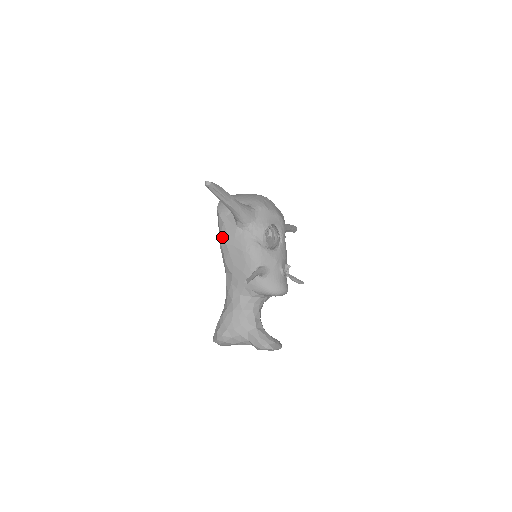
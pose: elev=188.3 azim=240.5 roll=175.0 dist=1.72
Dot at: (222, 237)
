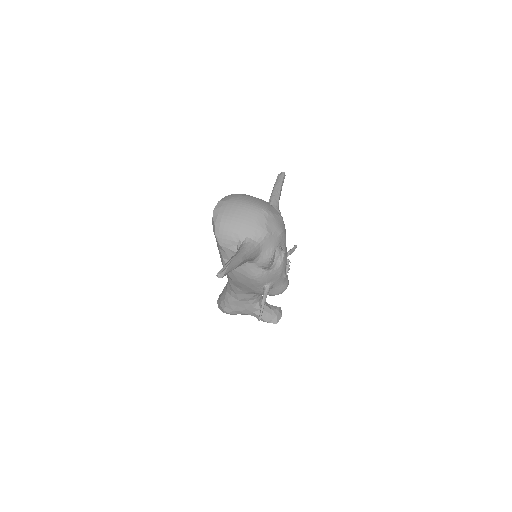
Dot at: (225, 263)
